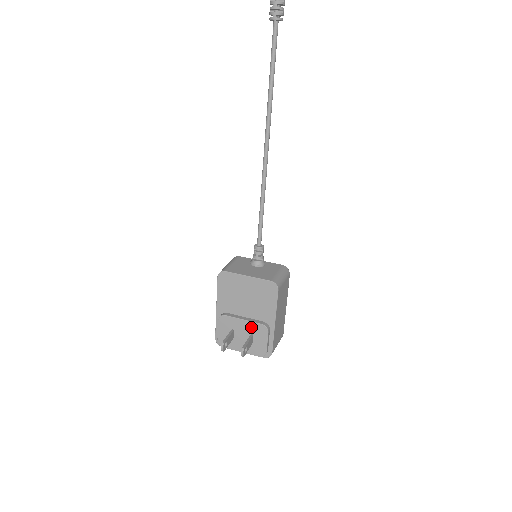
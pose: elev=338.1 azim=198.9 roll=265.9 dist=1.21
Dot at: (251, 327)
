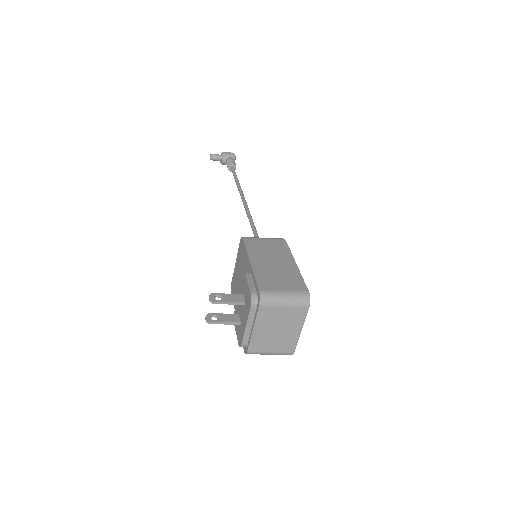
Dot at: (241, 291)
